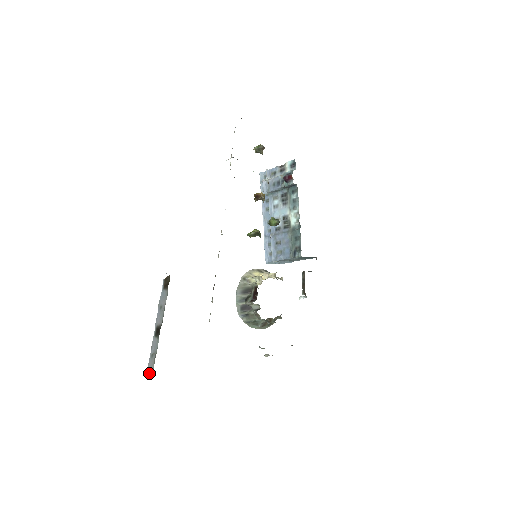
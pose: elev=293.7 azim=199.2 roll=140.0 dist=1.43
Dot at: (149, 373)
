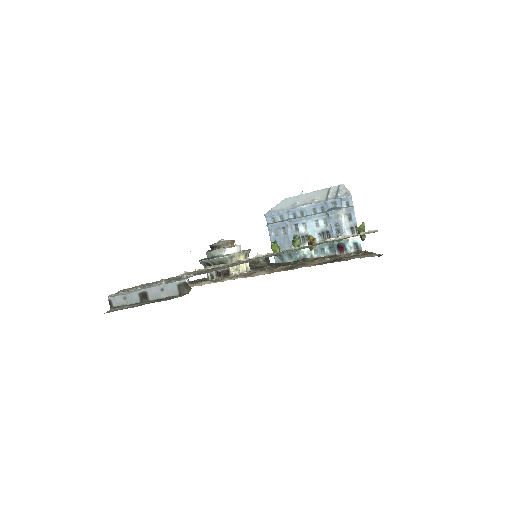
Dot at: (112, 303)
